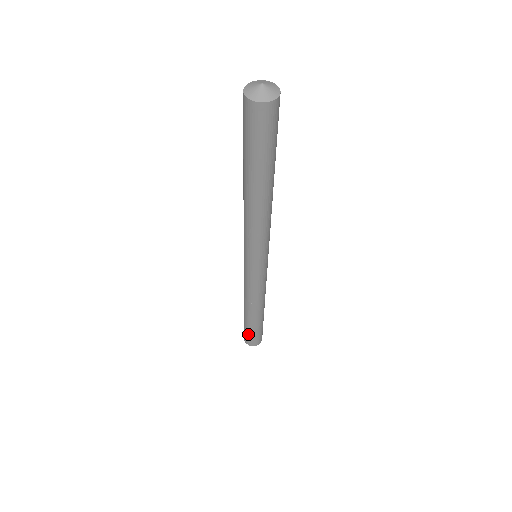
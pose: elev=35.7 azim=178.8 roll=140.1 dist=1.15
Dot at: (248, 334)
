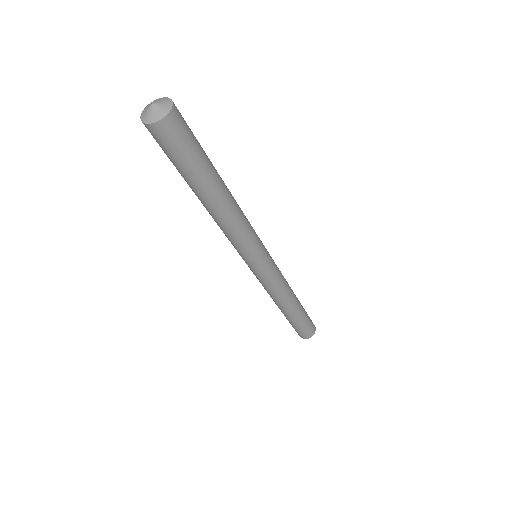
Dot at: occluded
